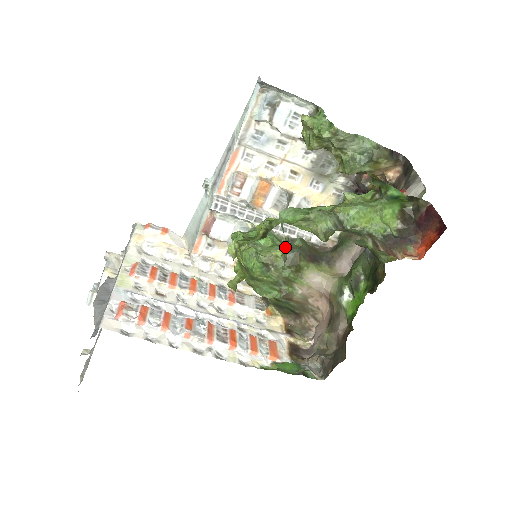
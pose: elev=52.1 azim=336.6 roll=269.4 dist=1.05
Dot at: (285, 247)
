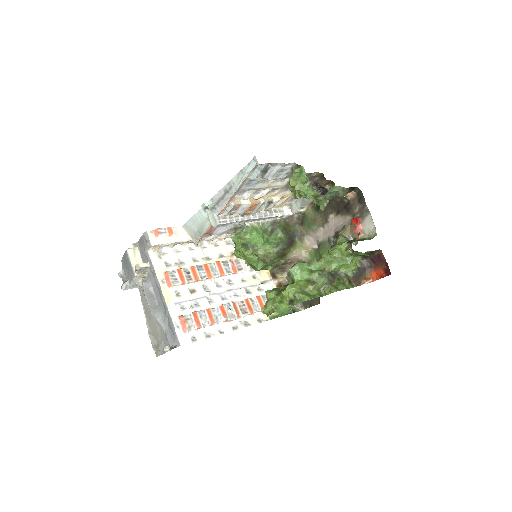
Dot at: (290, 278)
